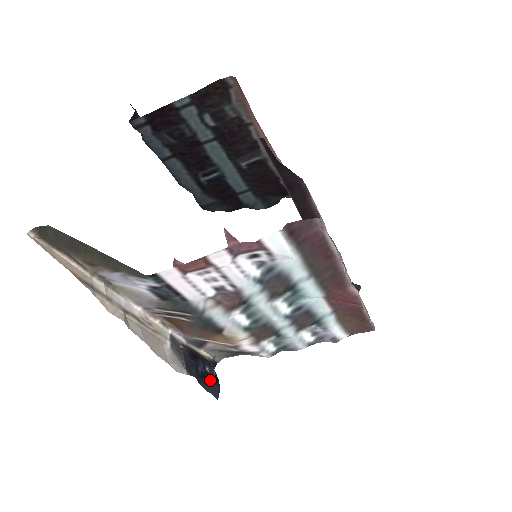
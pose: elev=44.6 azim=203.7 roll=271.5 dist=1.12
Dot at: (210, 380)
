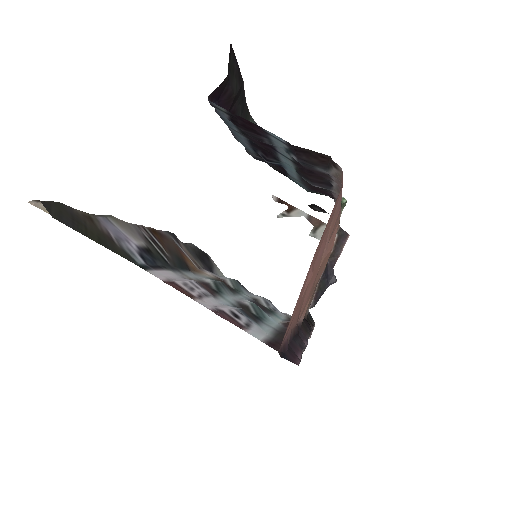
Dot at: occluded
